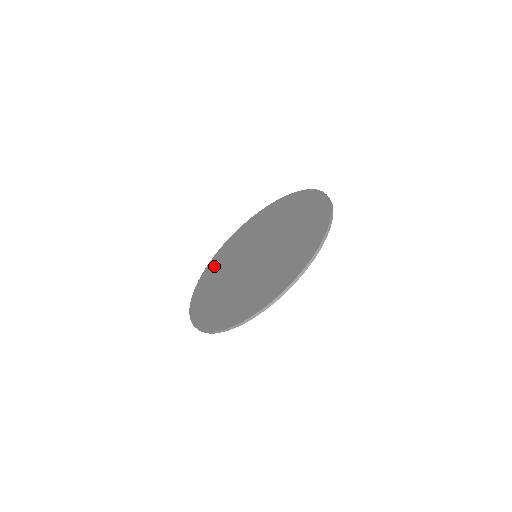
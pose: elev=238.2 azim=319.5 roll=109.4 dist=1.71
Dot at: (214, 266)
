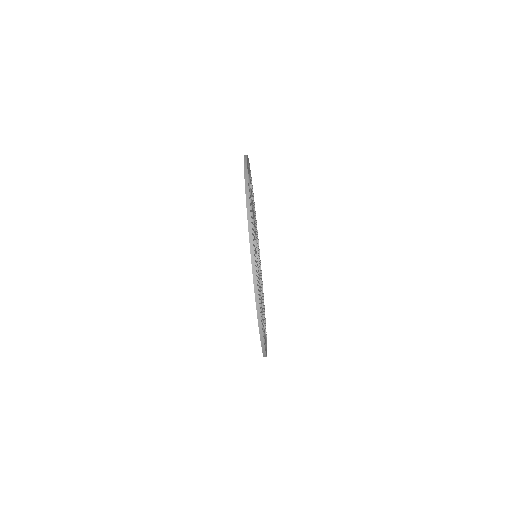
Dot at: occluded
